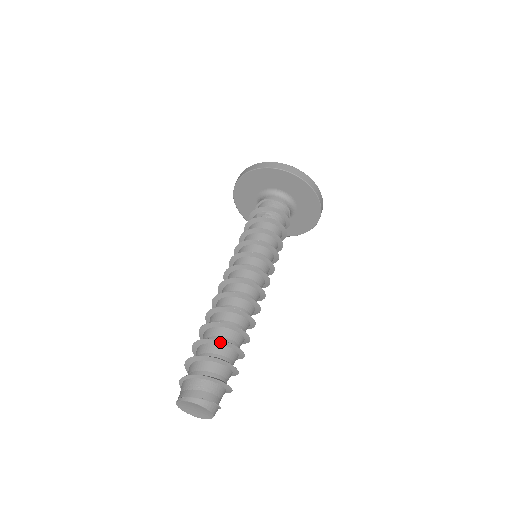
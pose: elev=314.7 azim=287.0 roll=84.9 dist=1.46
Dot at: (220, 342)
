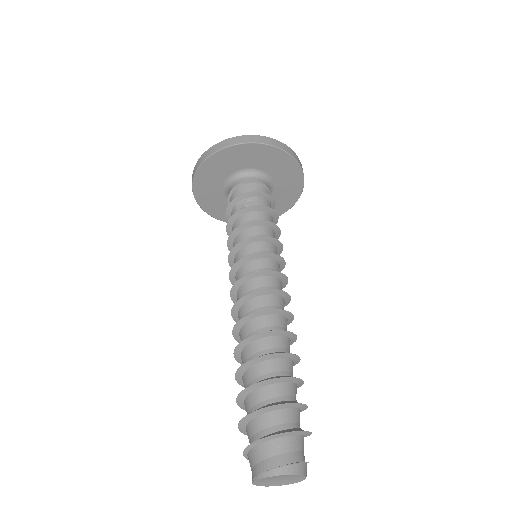
Dot at: (274, 381)
